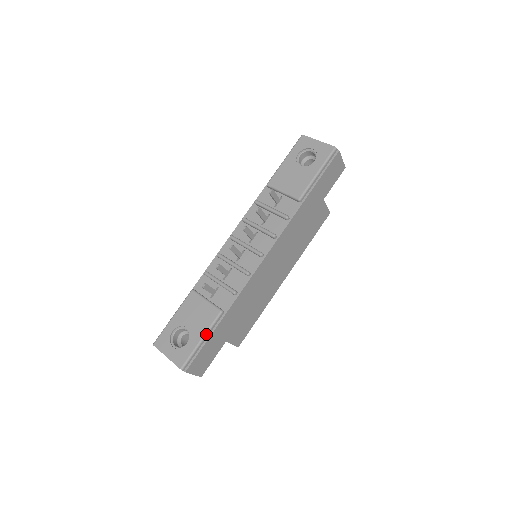
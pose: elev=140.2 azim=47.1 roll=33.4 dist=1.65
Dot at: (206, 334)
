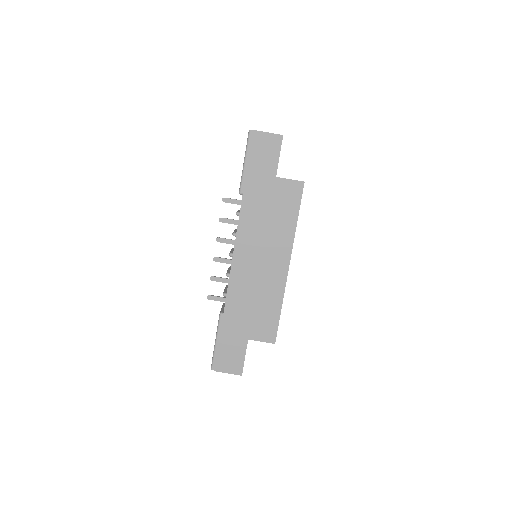
Dot at: (217, 336)
